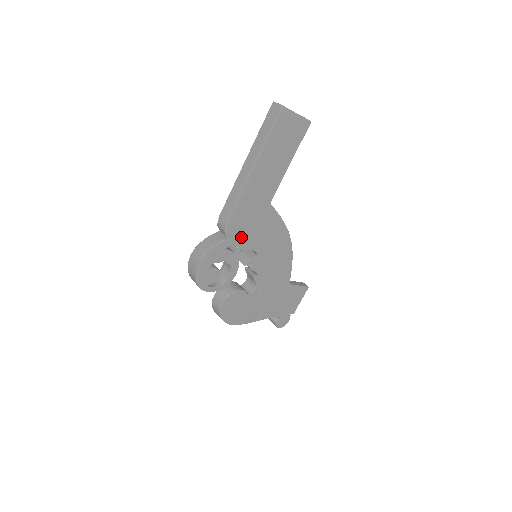
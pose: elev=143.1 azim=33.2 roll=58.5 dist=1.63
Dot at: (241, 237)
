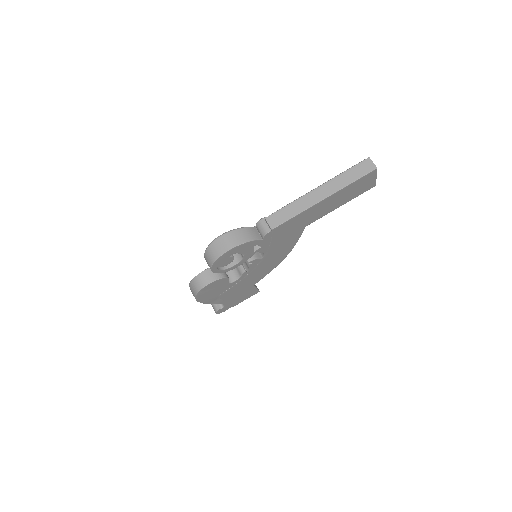
Dot at: (269, 242)
